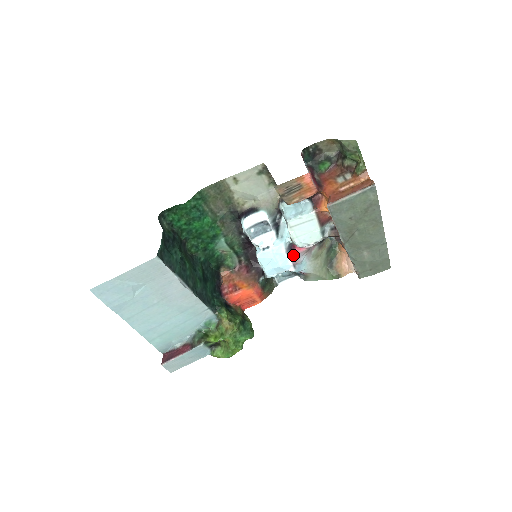
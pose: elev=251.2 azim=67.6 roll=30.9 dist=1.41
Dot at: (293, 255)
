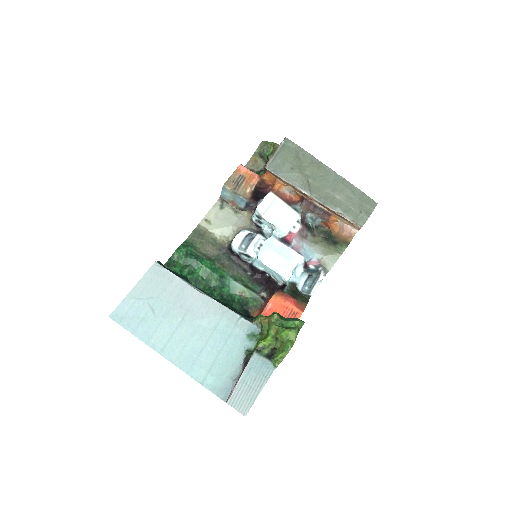
Dot at: (290, 245)
